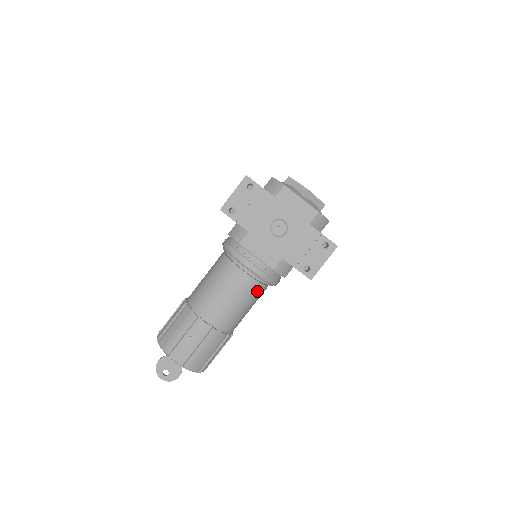
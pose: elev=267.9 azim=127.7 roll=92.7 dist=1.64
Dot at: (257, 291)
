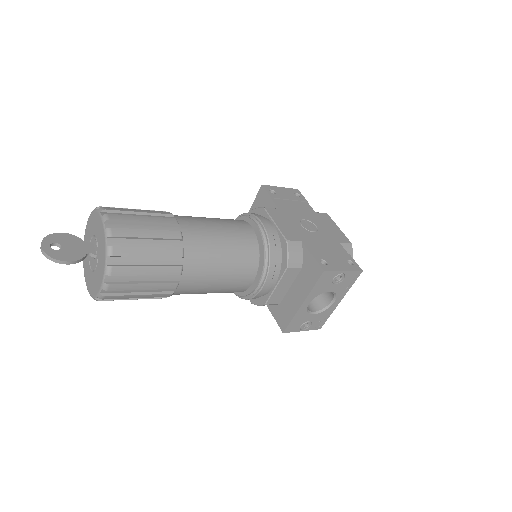
Dot at: (249, 257)
